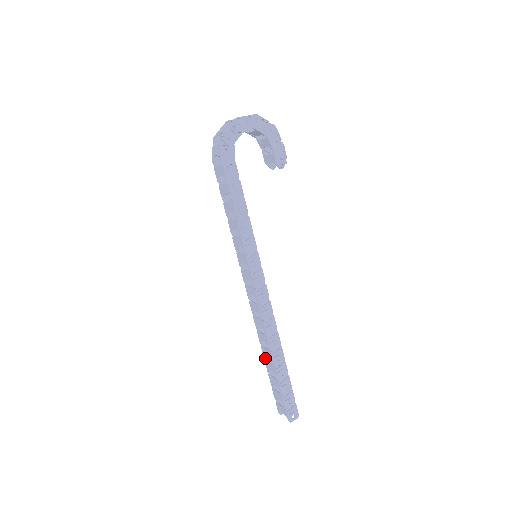
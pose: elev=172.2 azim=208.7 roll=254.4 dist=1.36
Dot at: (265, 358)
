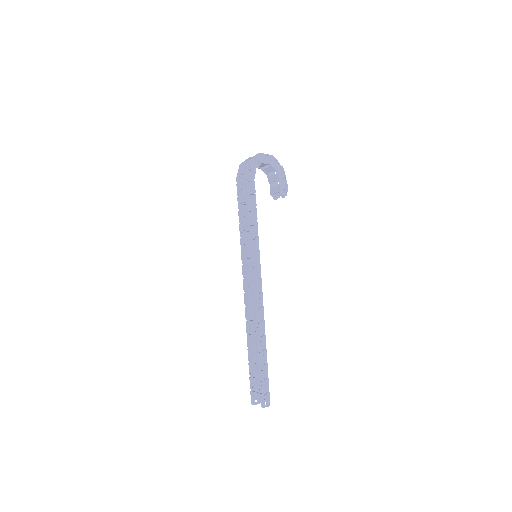
Dot at: (249, 346)
